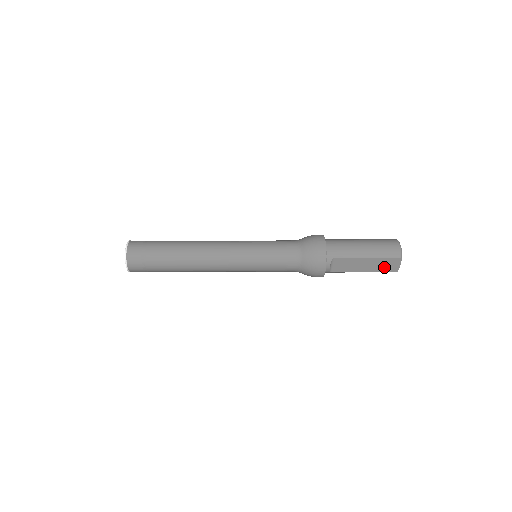
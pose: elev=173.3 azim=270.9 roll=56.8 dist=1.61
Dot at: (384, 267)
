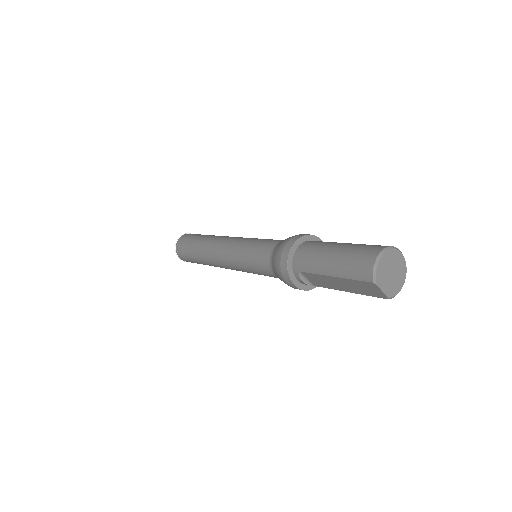
Dot at: (365, 290)
